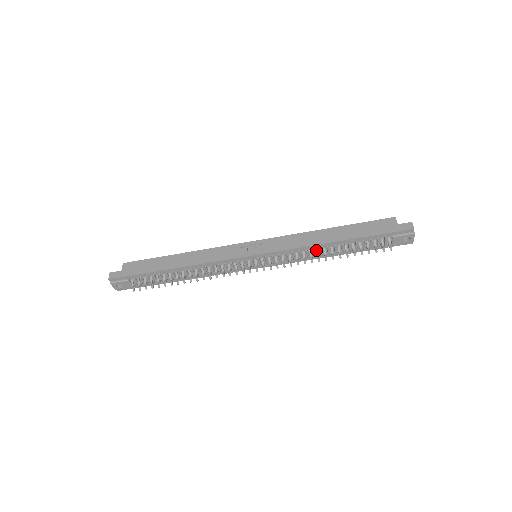
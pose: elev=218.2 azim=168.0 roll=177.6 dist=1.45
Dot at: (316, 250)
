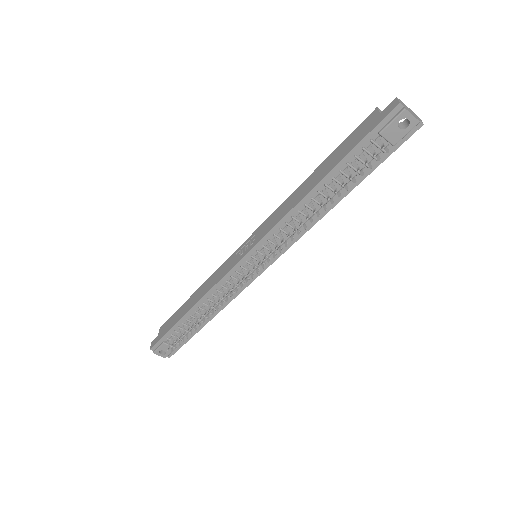
Dot at: (303, 211)
